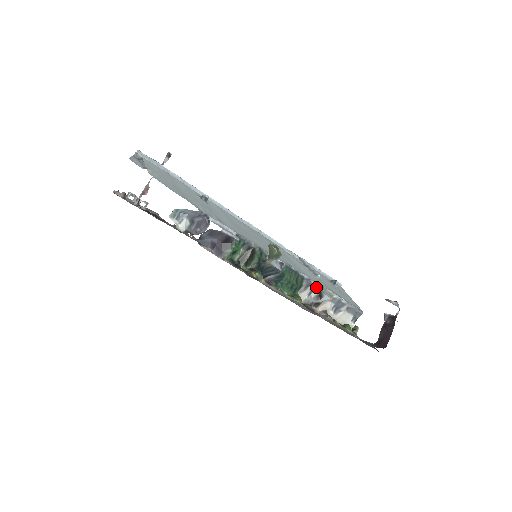
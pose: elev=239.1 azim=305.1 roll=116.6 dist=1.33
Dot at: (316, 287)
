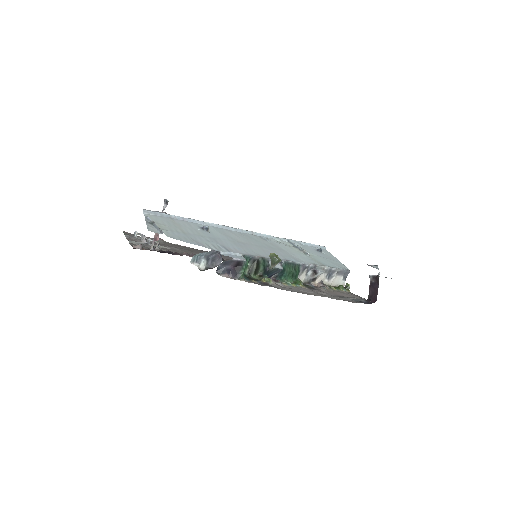
Dot at: (310, 267)
